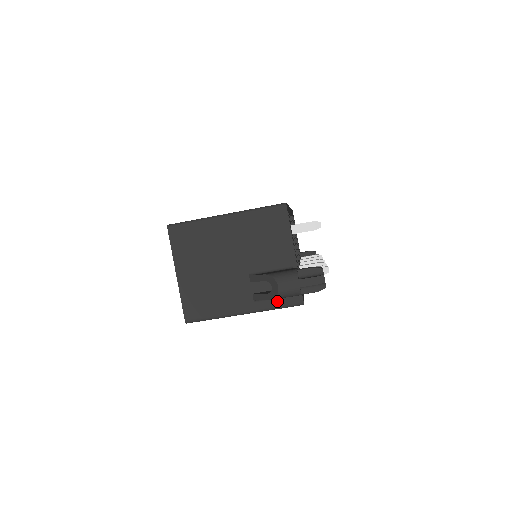
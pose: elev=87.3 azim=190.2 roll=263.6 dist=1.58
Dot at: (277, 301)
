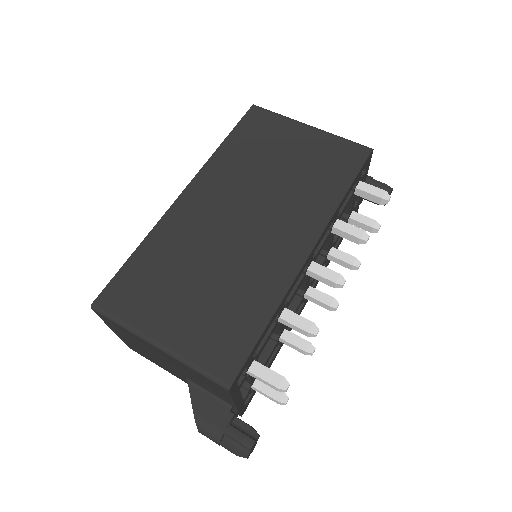
Dot at: occluded
